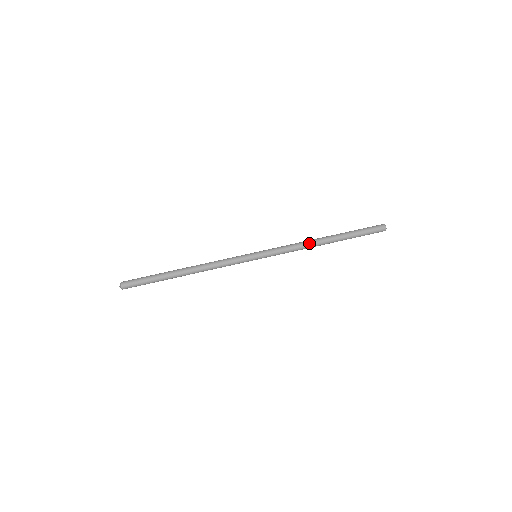
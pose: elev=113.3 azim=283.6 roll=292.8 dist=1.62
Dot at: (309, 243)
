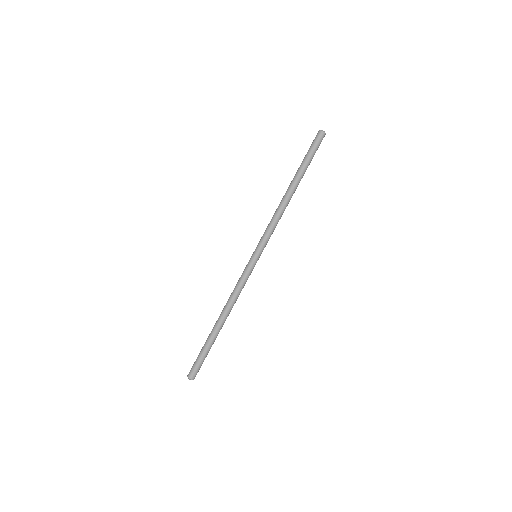
Dot at: (282, 205)
